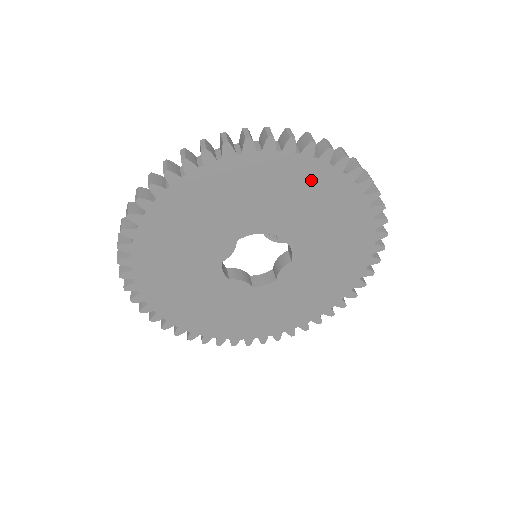
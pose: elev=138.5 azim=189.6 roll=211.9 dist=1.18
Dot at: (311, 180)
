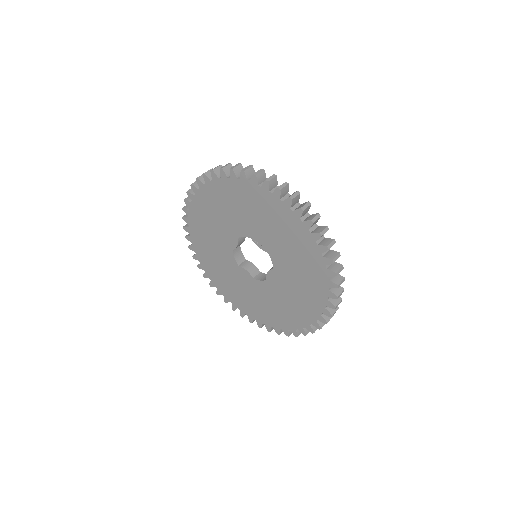
Dot at: (272, 208)
